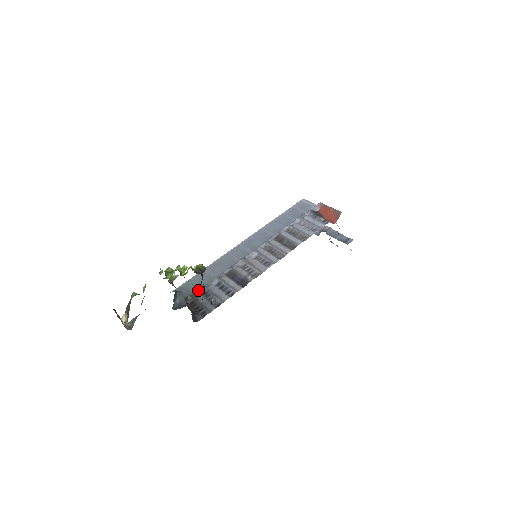
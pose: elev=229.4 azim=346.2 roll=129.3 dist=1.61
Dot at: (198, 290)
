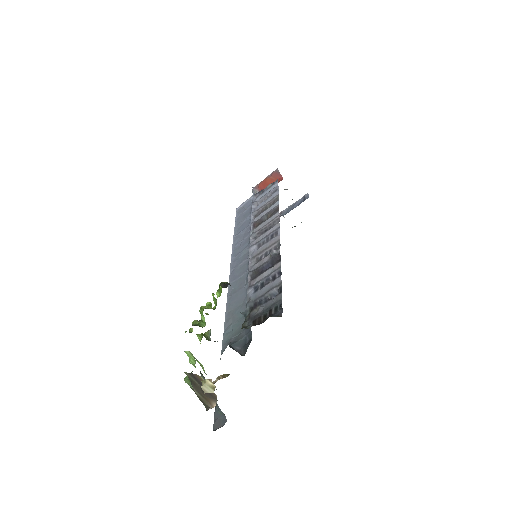
Dot at: (244, 314)
